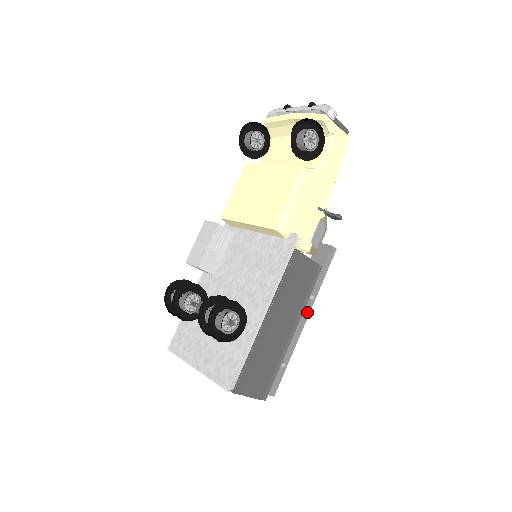
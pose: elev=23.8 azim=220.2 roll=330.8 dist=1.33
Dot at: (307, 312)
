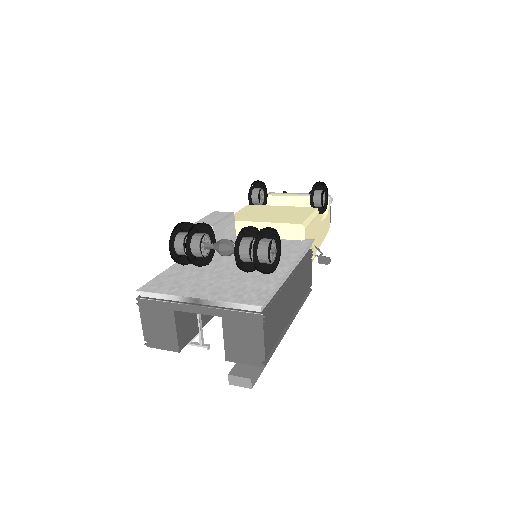
Dot at: occluded
